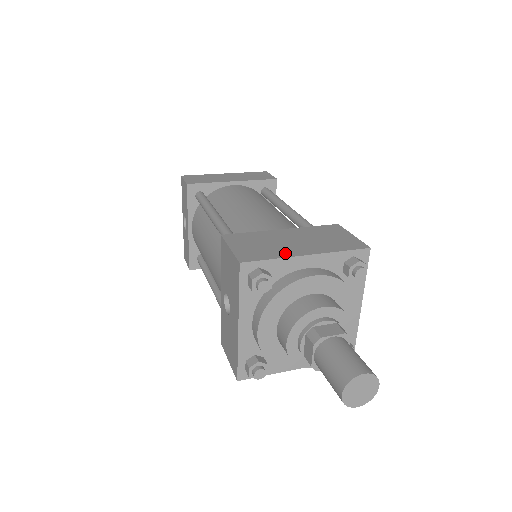
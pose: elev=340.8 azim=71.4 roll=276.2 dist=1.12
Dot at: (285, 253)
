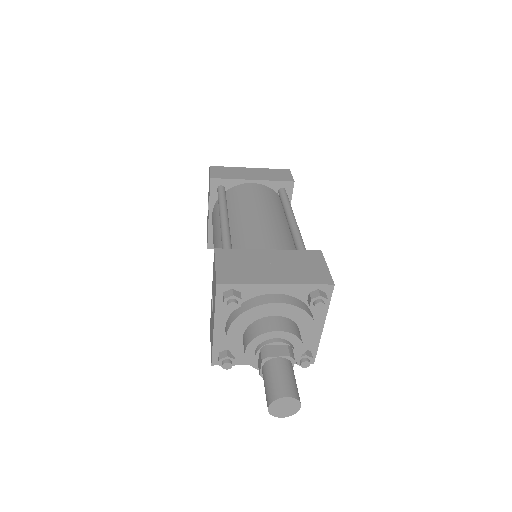
Dot at: (258, 279)
